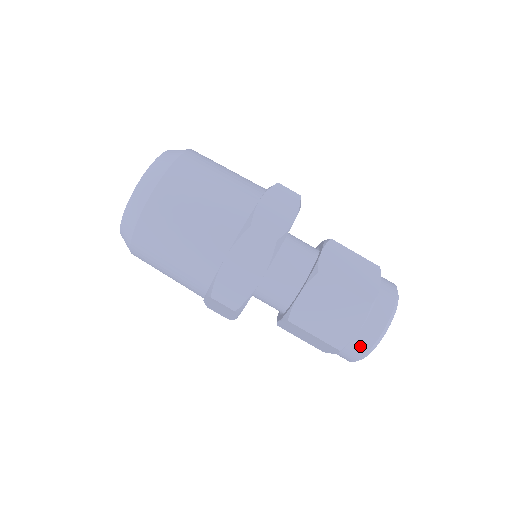
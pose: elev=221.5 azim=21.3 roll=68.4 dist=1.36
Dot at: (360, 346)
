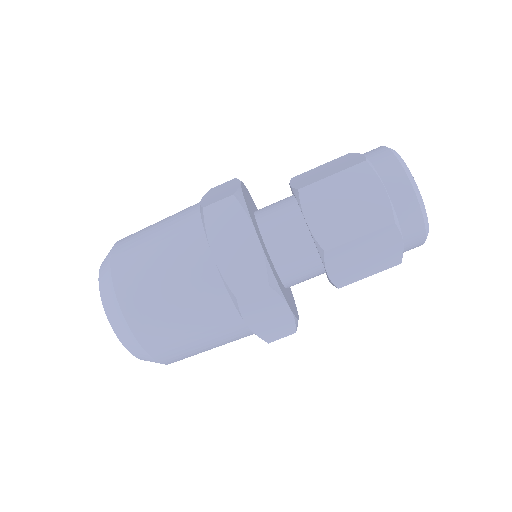
Dot at: (405, 202)
